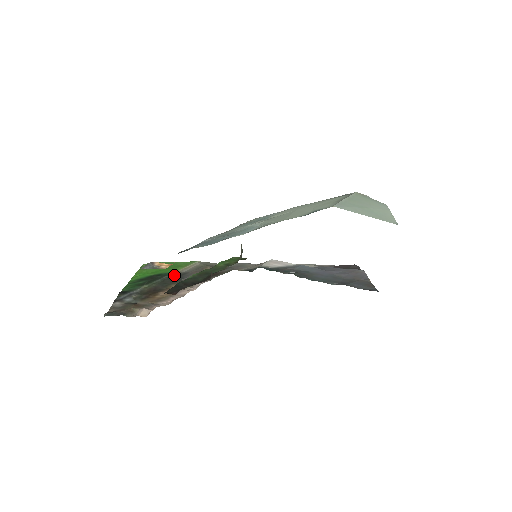
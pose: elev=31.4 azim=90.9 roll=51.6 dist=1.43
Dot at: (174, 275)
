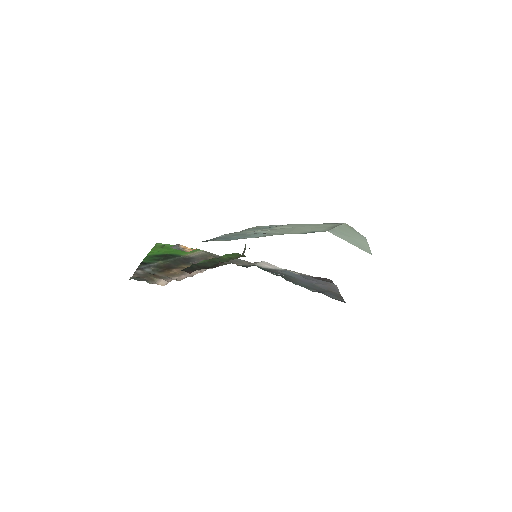
Dot at: (184, 258)
